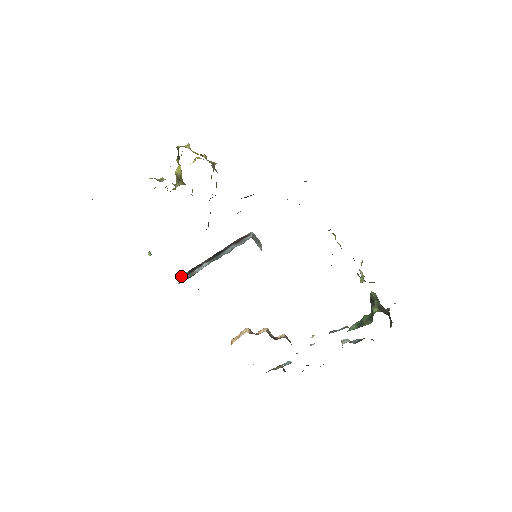
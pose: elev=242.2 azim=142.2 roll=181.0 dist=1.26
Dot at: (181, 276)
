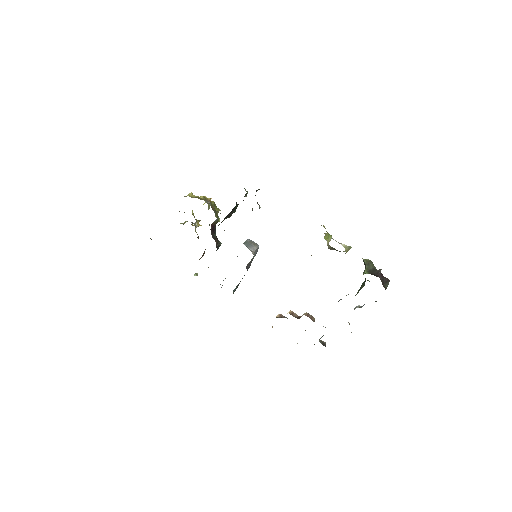
Dot at: (222, 285)
